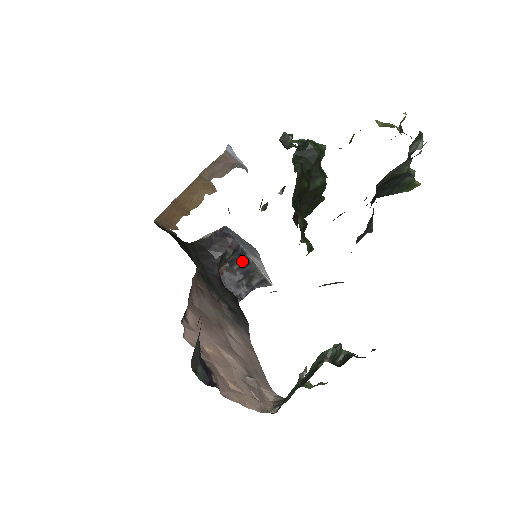
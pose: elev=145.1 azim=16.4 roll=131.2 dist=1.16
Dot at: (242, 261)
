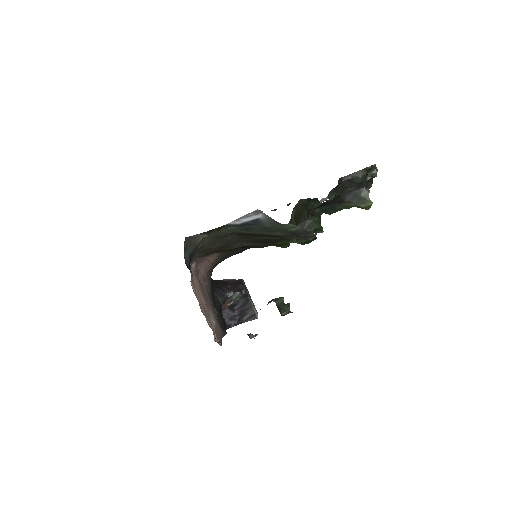
Dot at: (243, 302)
